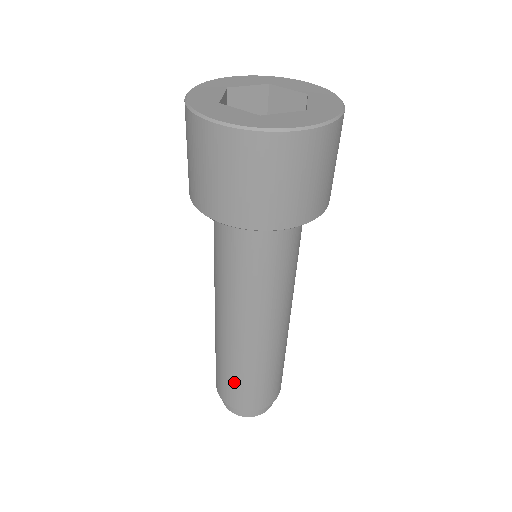
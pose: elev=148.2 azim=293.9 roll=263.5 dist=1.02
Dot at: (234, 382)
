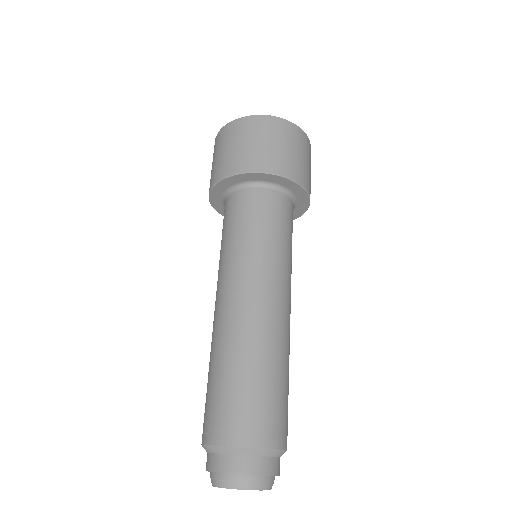
Dot at: (213, 388)
